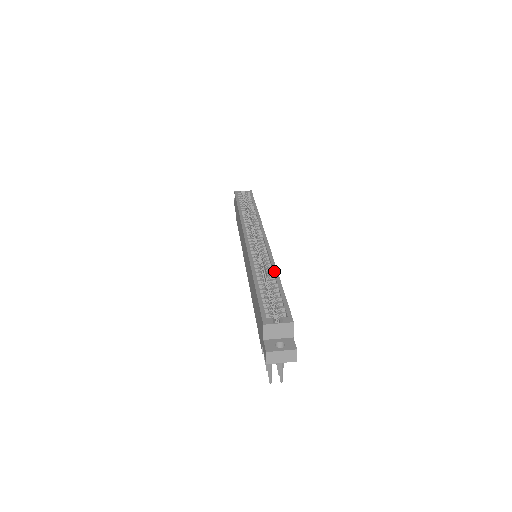
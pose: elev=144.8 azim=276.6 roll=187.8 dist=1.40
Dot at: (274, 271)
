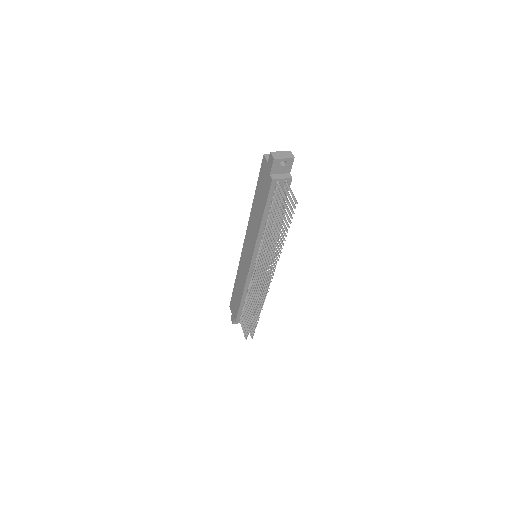
Dot at: occluded
